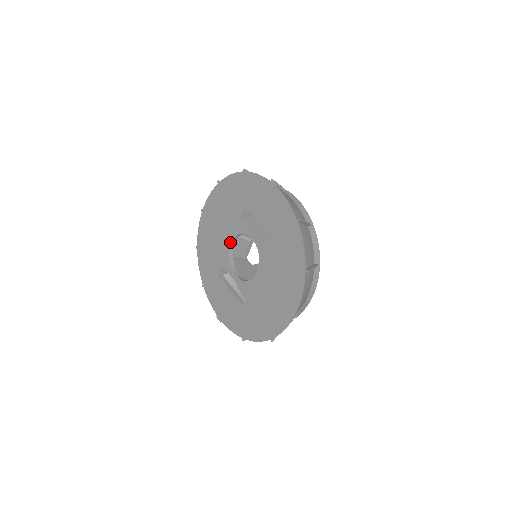
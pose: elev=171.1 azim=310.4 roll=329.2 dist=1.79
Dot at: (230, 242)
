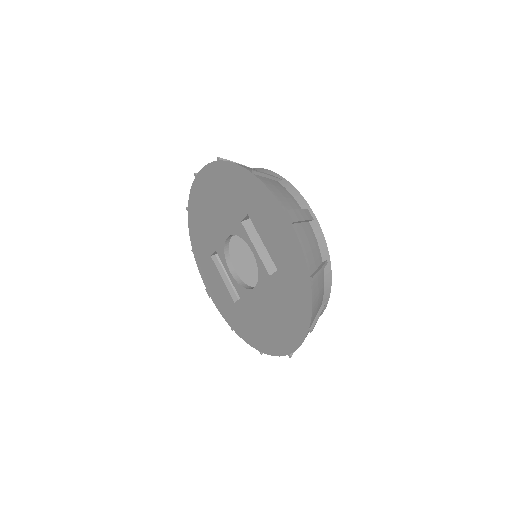
Dot at: (227, 235)
